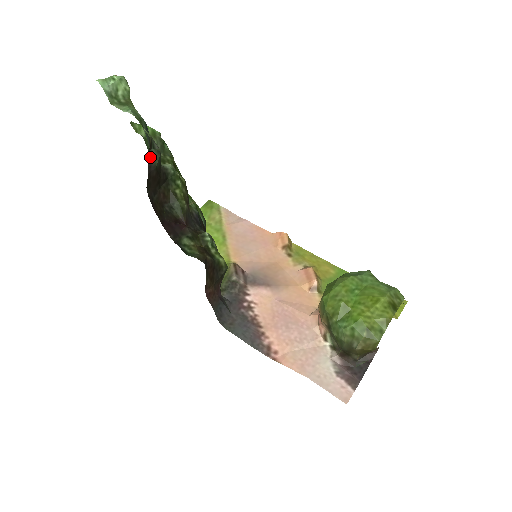
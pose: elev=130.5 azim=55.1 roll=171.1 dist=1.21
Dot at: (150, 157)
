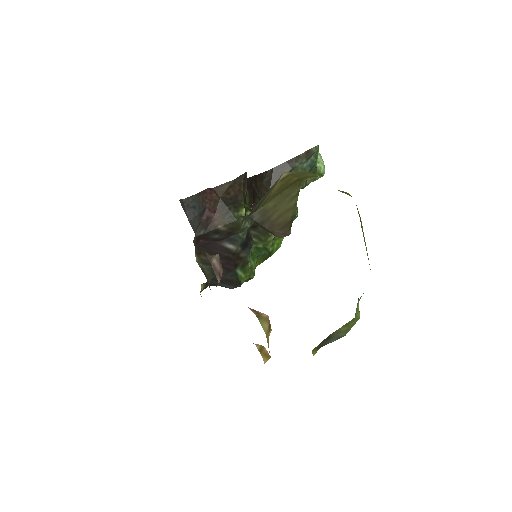
Dot at: (299, 160)
